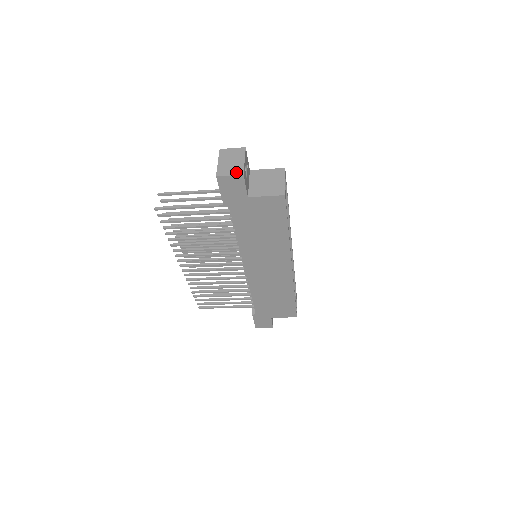
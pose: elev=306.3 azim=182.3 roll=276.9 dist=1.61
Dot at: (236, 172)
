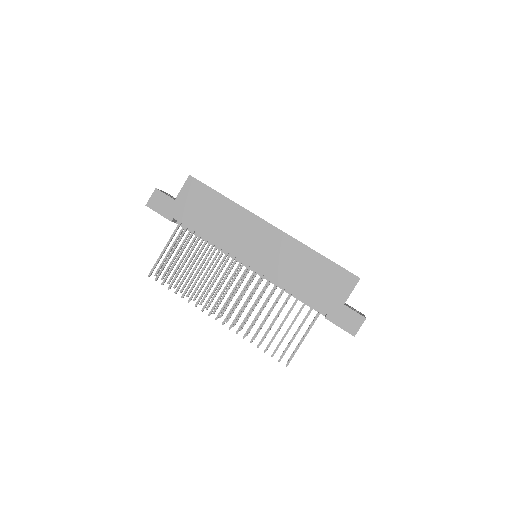
Dot at: (154, 193)
